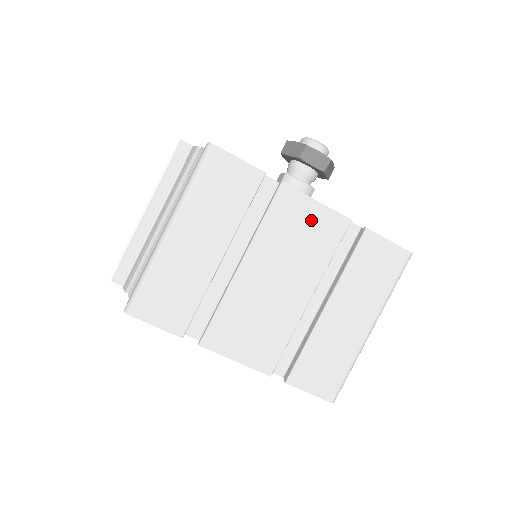
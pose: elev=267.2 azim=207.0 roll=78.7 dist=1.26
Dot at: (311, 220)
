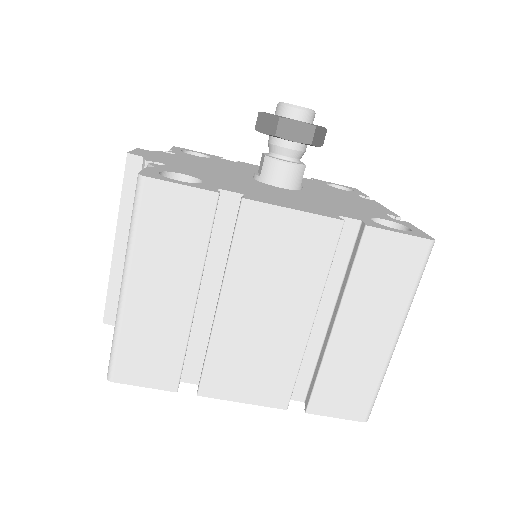
Dot at: (291, 234)
